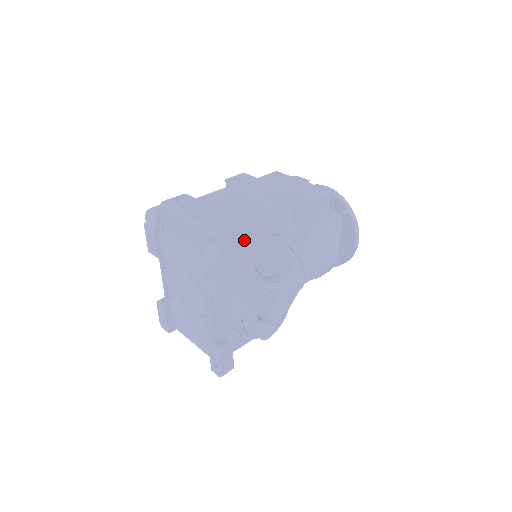
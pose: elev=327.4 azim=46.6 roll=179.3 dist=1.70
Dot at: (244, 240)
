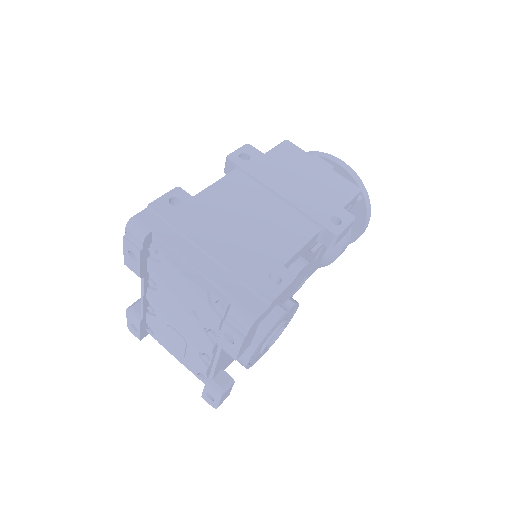
Dot at: (281, 295)
